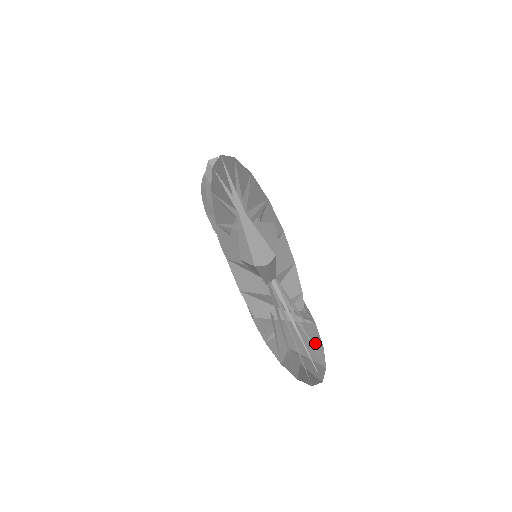
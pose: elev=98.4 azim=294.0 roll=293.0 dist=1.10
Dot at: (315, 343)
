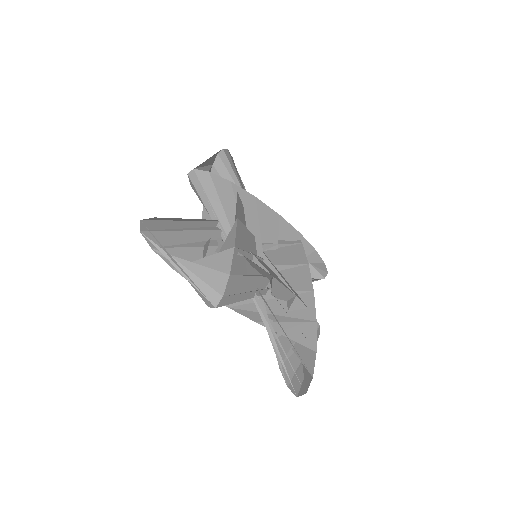
Dot at: (309, 348)
